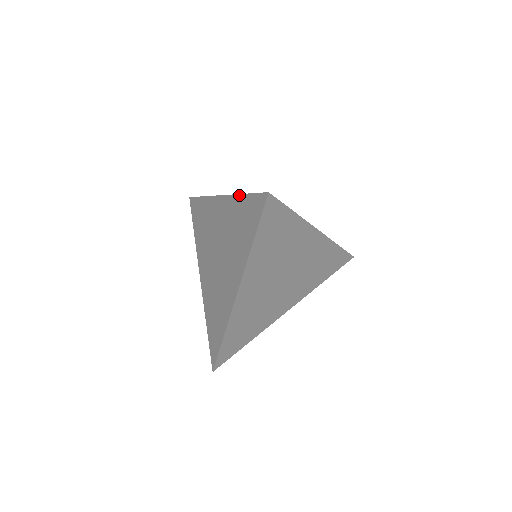
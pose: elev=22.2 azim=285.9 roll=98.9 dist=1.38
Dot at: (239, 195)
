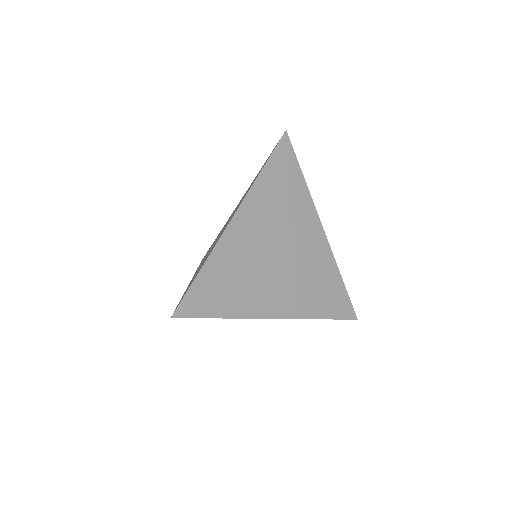
Dot at: occluded
